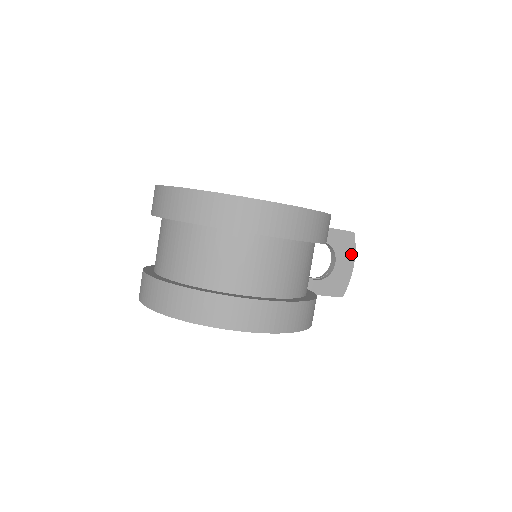
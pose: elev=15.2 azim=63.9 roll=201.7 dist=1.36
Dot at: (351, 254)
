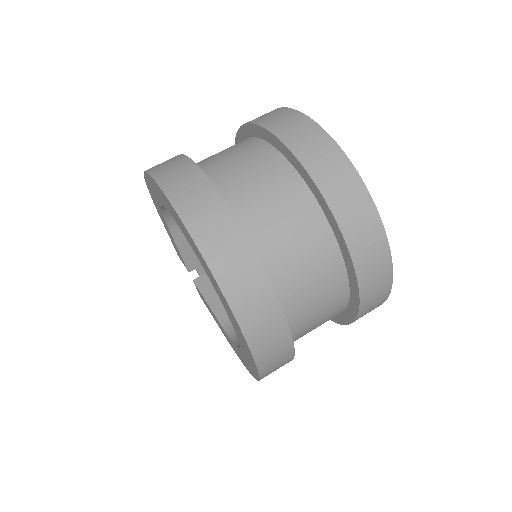
Dot at: occluded
